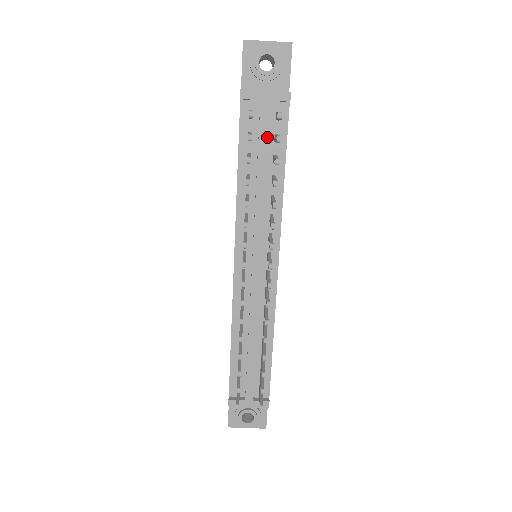
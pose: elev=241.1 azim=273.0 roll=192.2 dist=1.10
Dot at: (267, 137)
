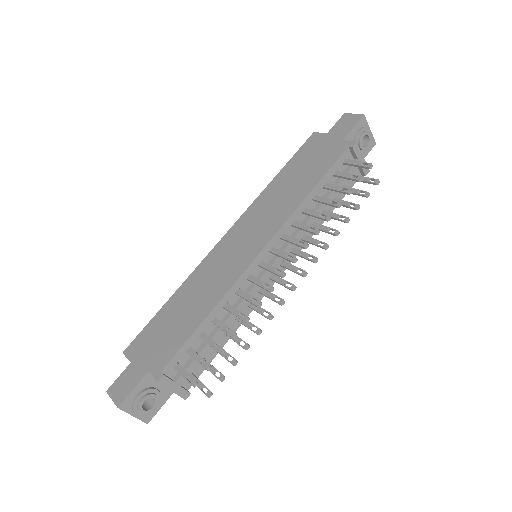
Dot at: (344, 184)
